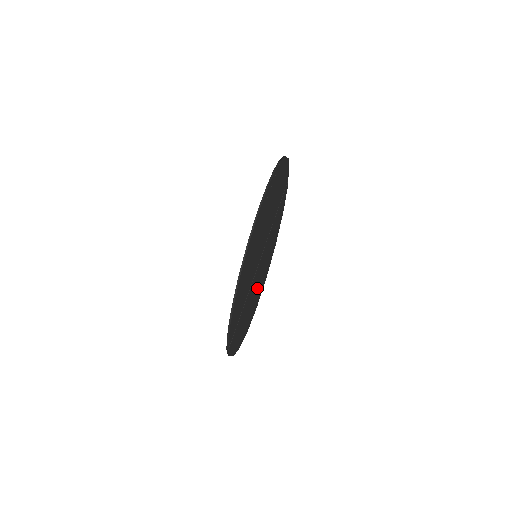
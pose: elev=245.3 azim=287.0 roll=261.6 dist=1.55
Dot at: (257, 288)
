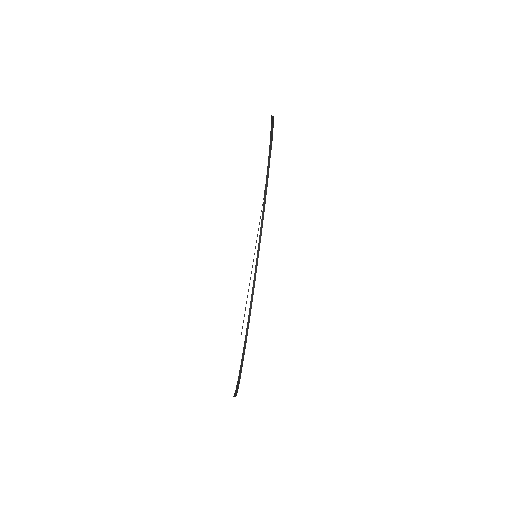
Dot at: occluded
